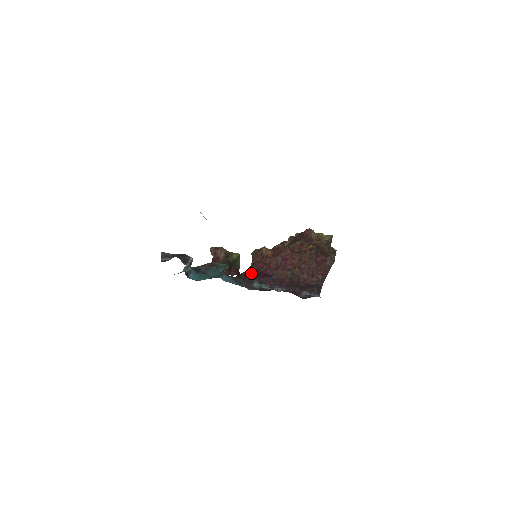
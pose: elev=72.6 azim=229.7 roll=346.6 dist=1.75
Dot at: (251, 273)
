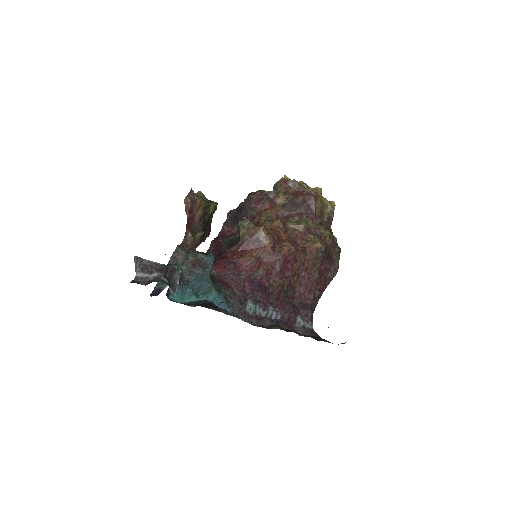
Dot at: (243, 278)
